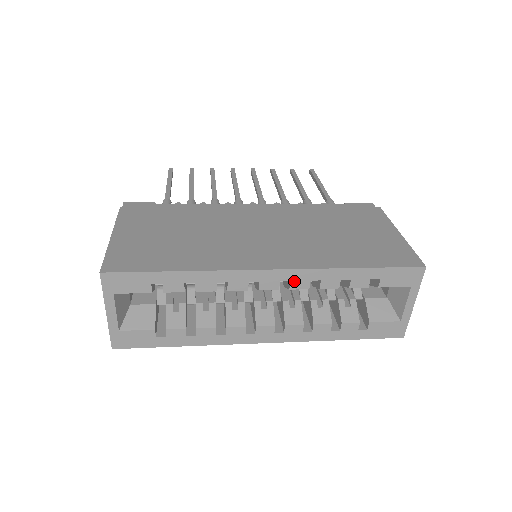
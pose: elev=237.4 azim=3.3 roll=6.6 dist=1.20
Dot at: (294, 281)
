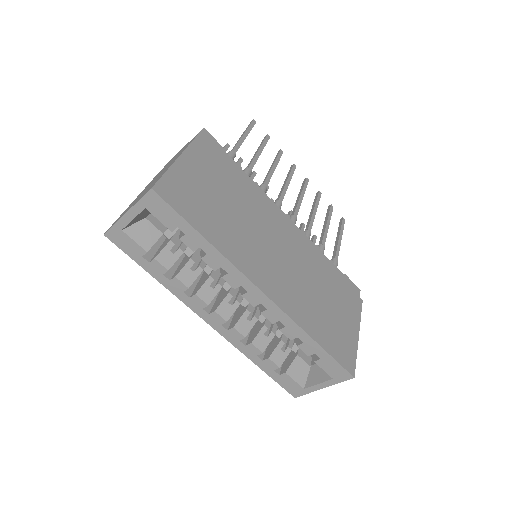
Dot at: (269, 312)
